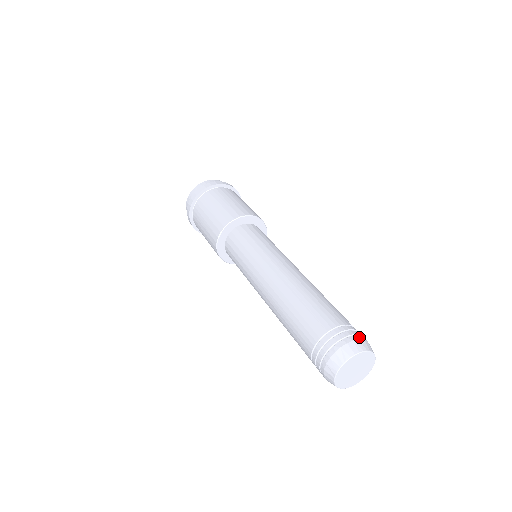
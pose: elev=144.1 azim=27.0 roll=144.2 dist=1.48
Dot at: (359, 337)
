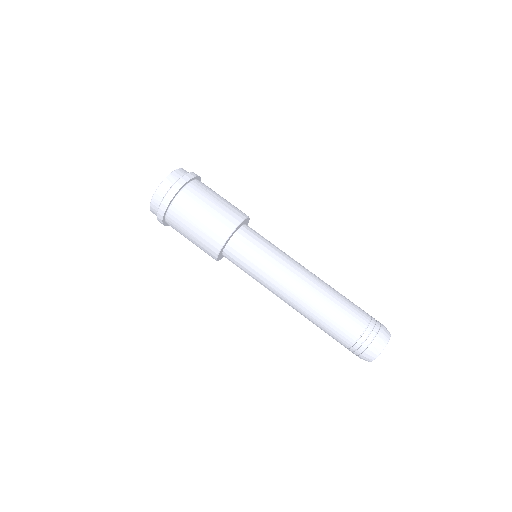
Dot at: (381, 331)
